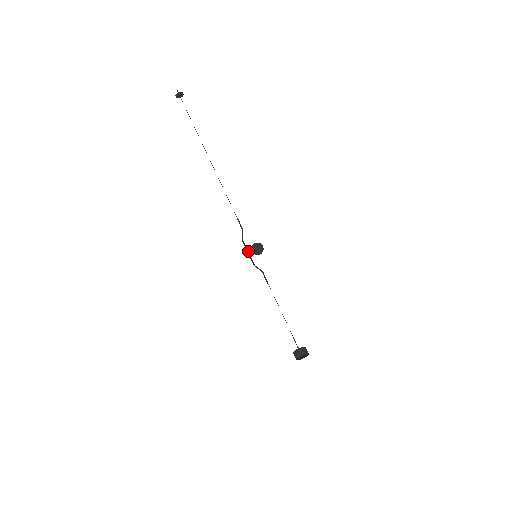
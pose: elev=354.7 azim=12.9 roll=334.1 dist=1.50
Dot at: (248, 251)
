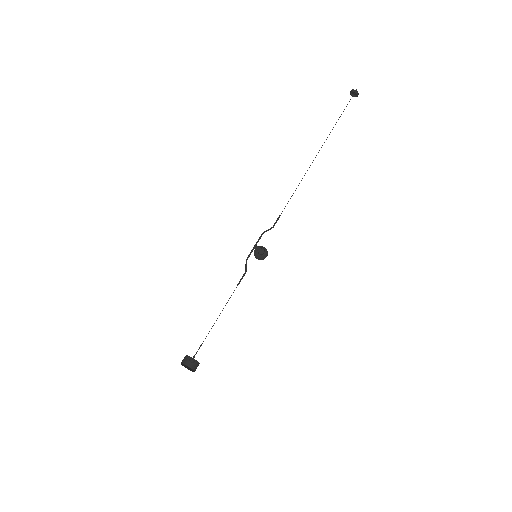
Dot at: (256, 245)
